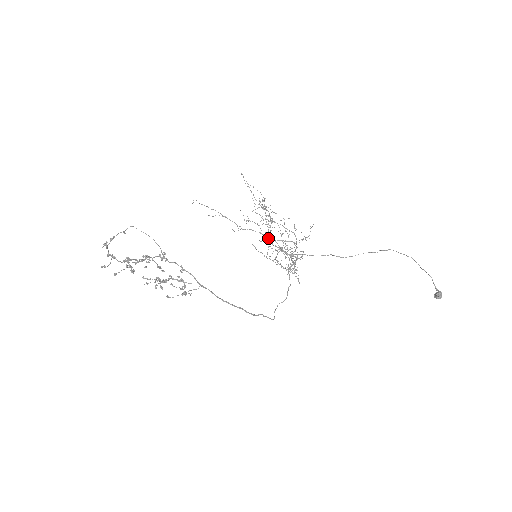
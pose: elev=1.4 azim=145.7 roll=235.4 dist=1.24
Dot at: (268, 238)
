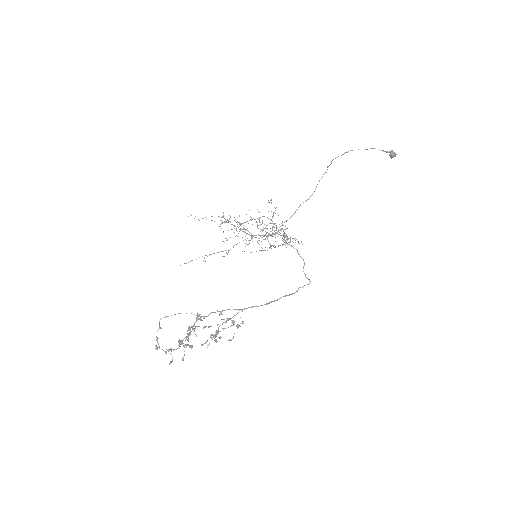
Dot at: (251, 237)
